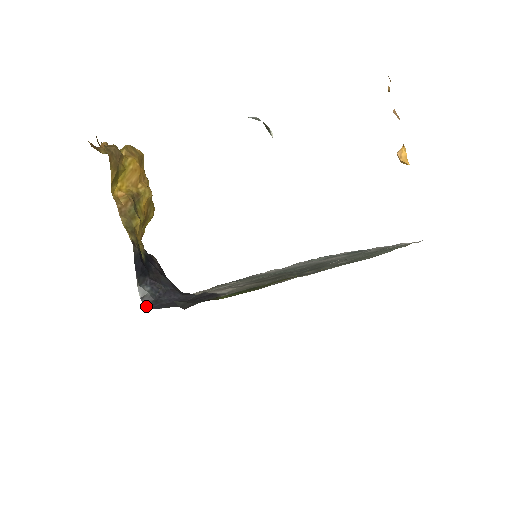
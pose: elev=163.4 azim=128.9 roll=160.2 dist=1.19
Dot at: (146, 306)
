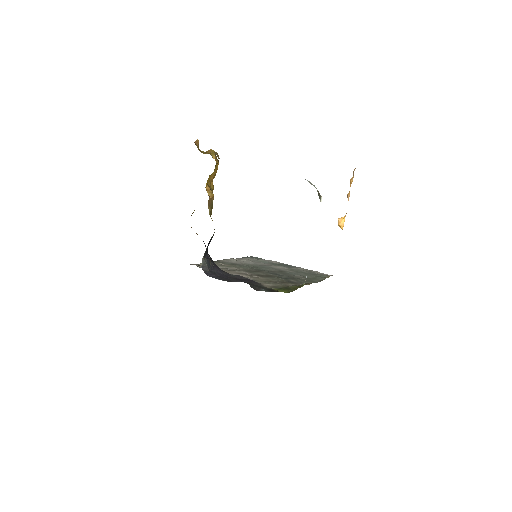
Dot at: (206, 274)
